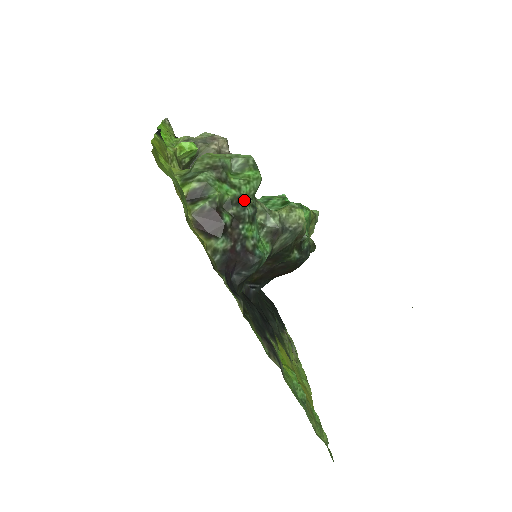
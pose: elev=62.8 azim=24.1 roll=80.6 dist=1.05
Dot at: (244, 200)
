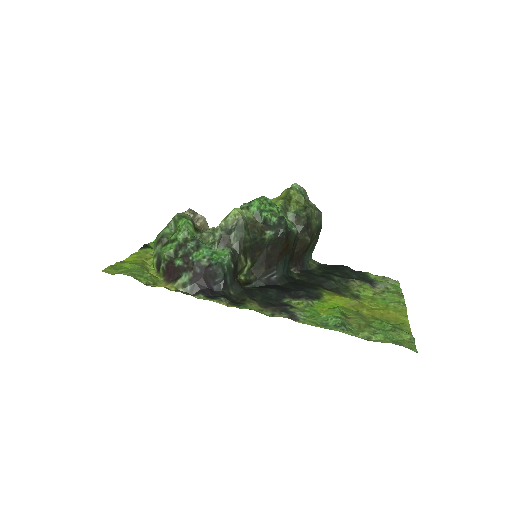
Dot at: (183, 242)
